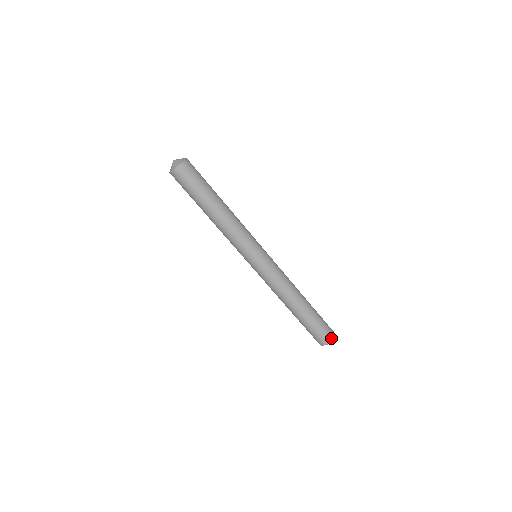
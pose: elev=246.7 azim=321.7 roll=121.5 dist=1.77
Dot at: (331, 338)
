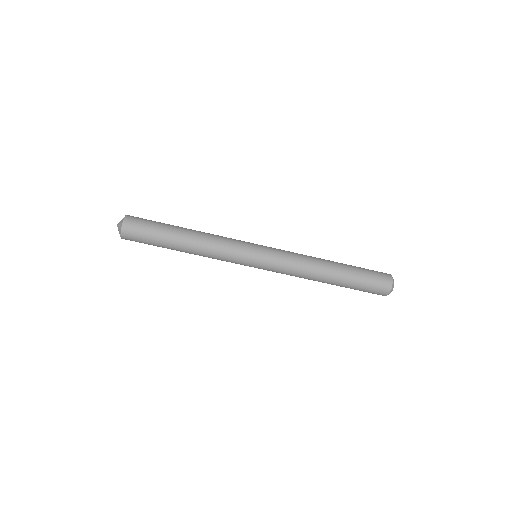
Dot at: (389, 287)
